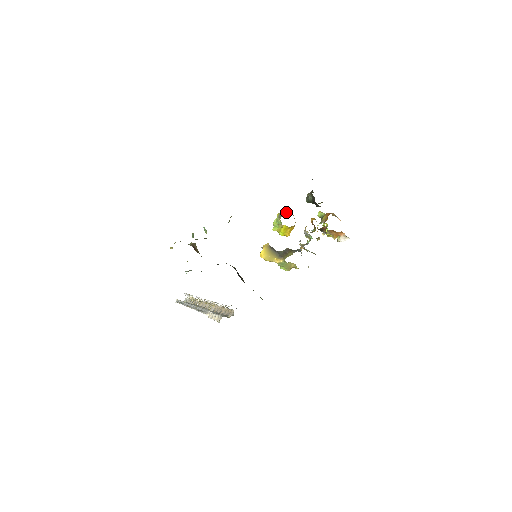
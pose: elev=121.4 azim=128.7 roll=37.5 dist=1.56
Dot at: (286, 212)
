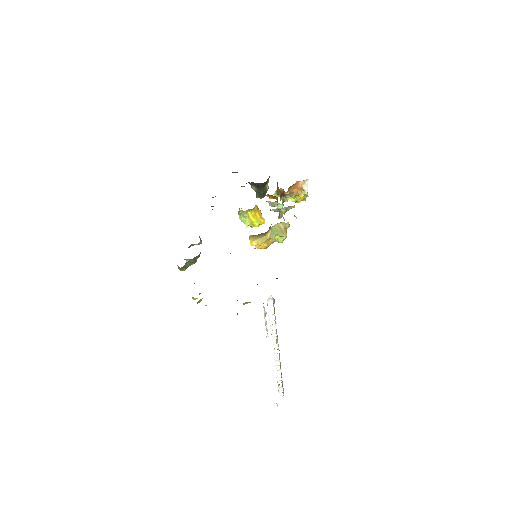
Dot at: occluded
